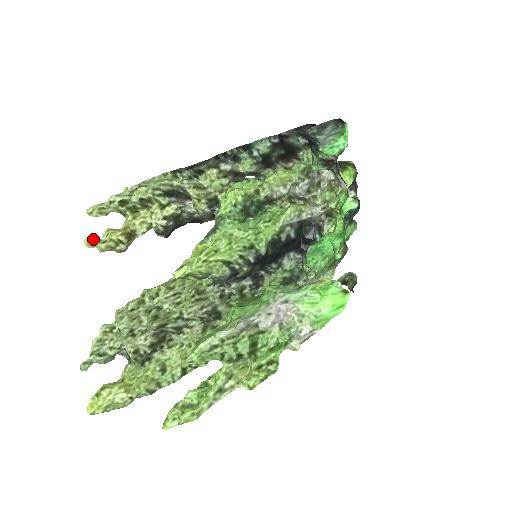
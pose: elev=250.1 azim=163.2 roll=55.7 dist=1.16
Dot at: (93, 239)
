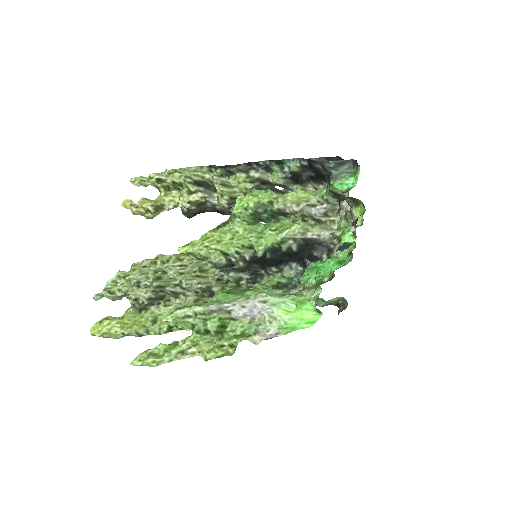
Dot at: (129, 202)
